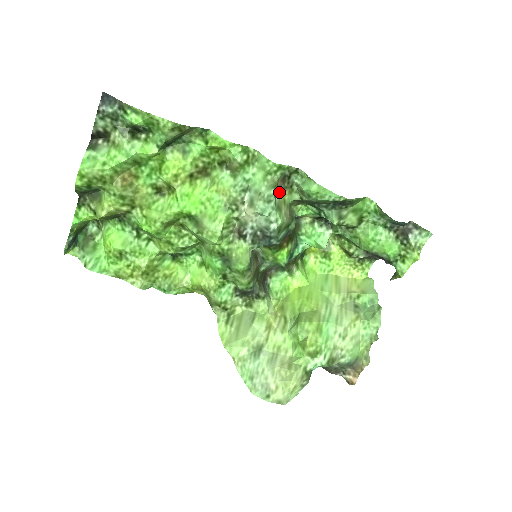
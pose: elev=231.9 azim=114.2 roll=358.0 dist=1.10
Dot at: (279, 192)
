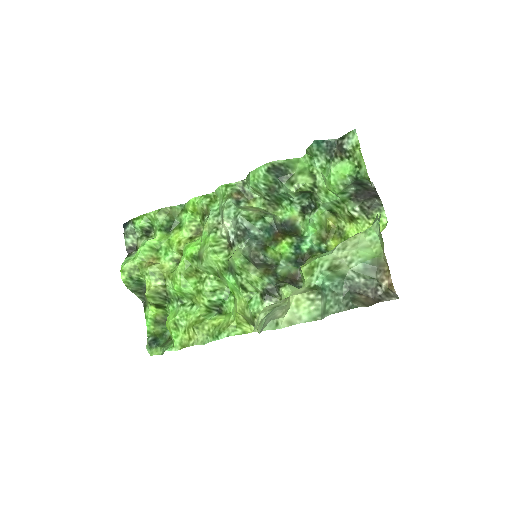
Dot at: (242, 203)
